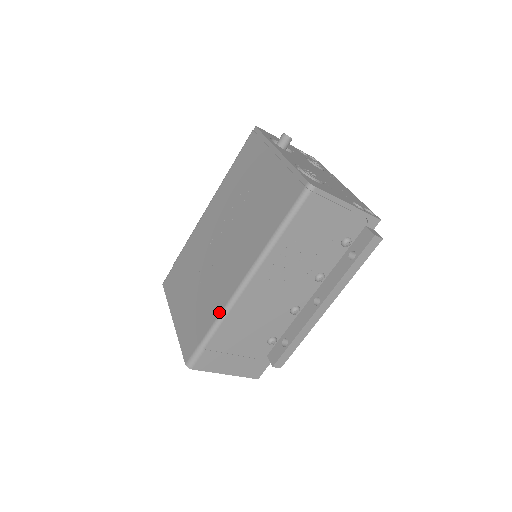
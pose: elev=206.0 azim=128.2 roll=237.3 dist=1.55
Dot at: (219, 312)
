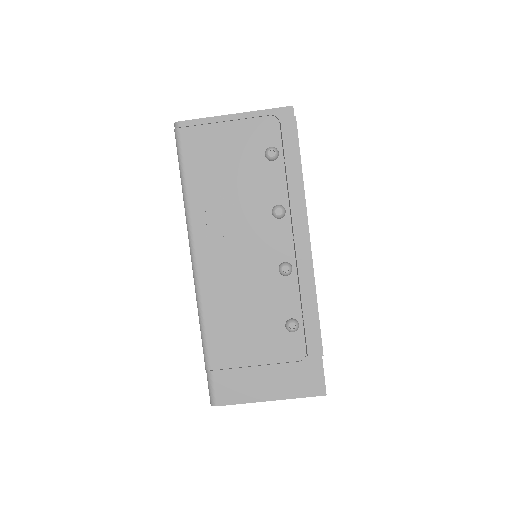
Dot at: occluded
